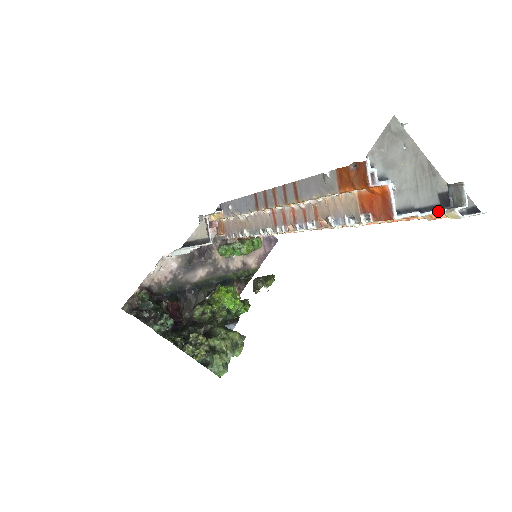
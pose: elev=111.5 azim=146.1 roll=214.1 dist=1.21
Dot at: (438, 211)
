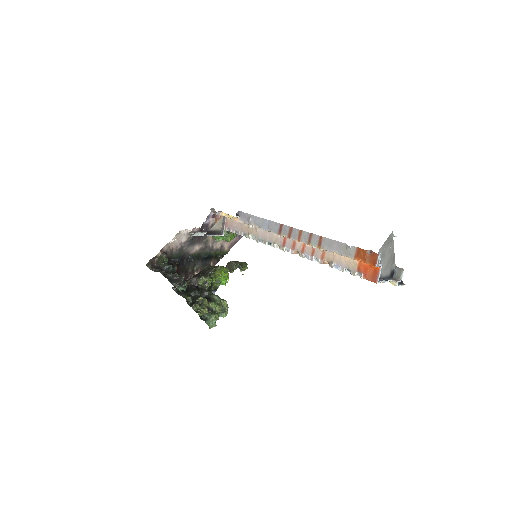
Dot at: (390, 280)
